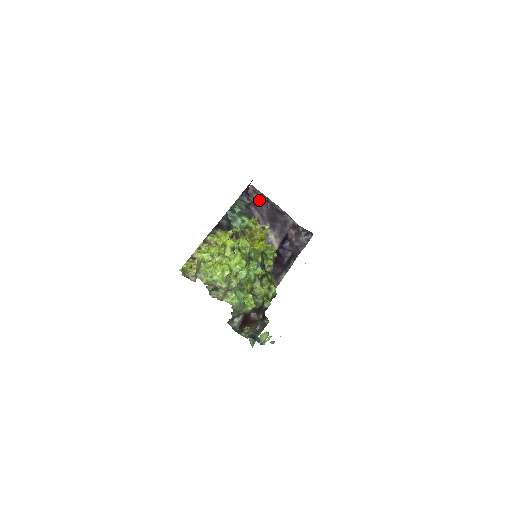
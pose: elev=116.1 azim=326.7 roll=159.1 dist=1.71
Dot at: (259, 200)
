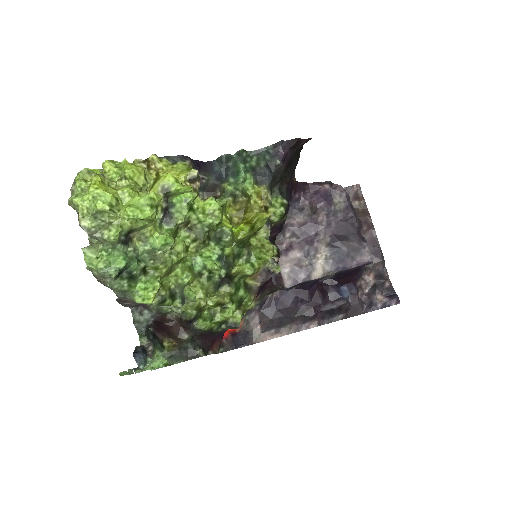
Dot at: (341, 200)
